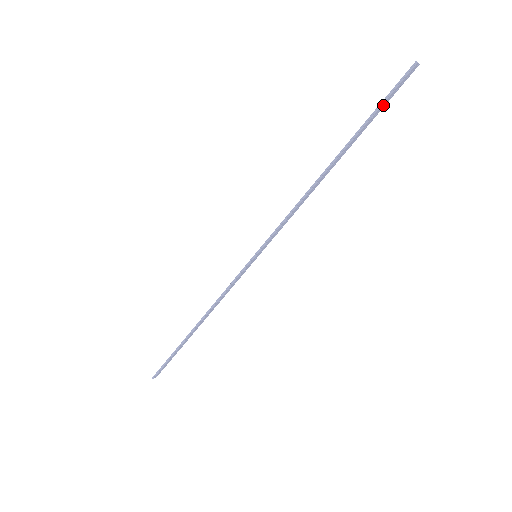
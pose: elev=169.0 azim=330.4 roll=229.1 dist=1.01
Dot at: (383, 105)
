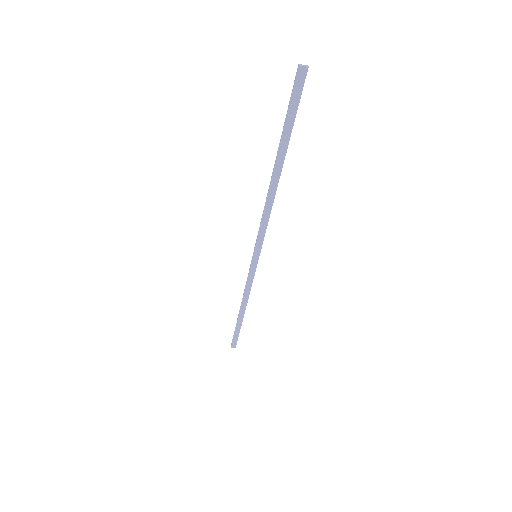
Dot at: (292, 113)
